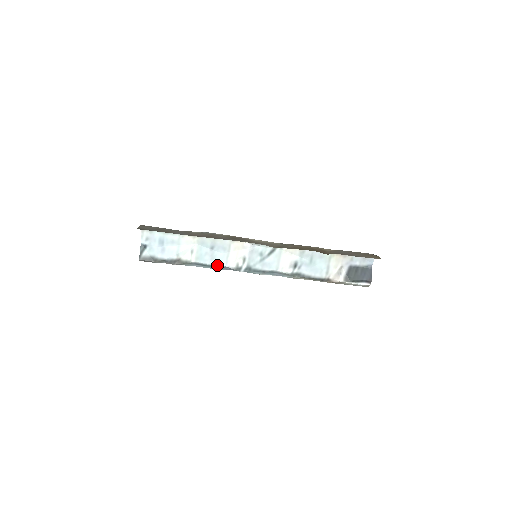
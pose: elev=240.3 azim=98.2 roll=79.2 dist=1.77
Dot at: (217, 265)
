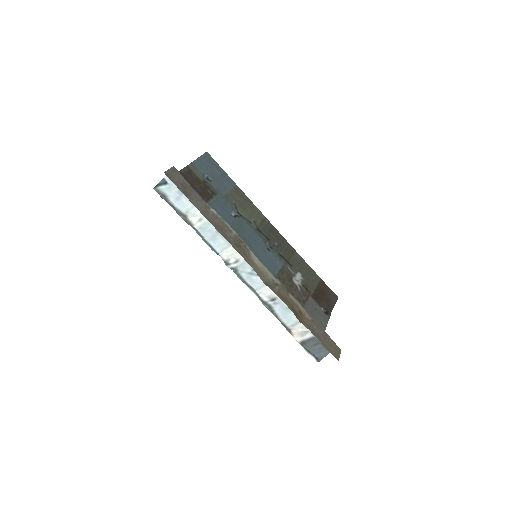
Dot at: (212, 246)
